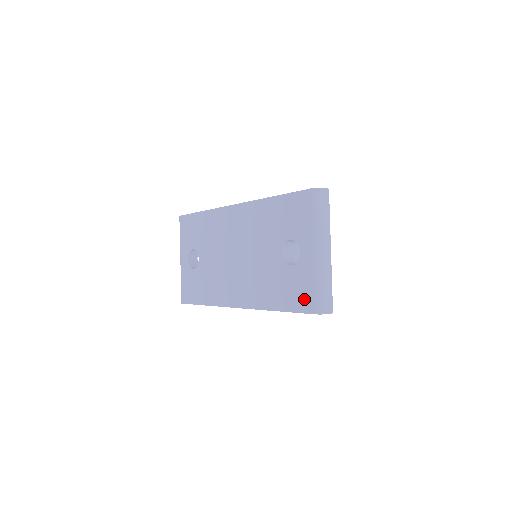
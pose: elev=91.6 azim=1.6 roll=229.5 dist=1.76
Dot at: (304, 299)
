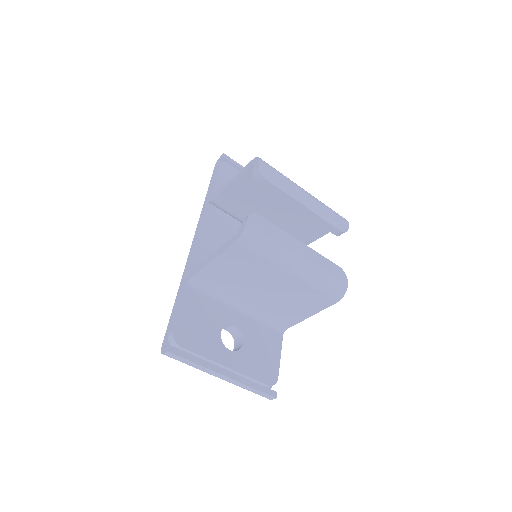
Dot at: occluded
